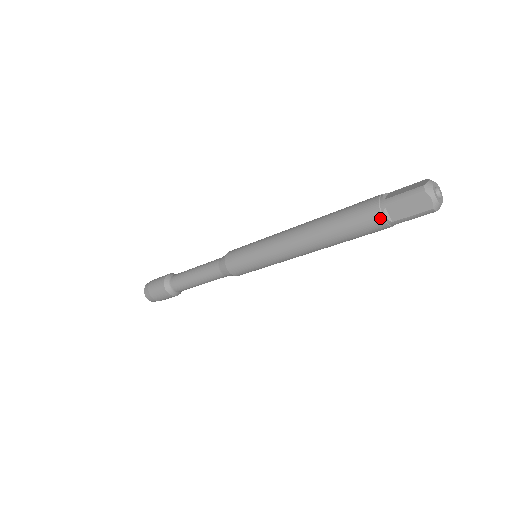
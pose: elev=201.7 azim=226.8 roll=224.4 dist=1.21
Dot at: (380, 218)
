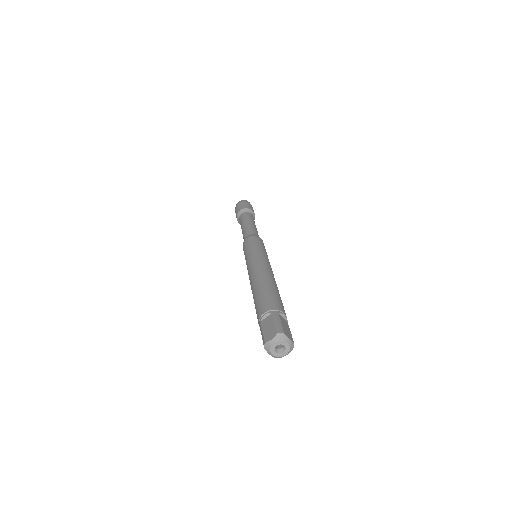
Dot at: occluded
